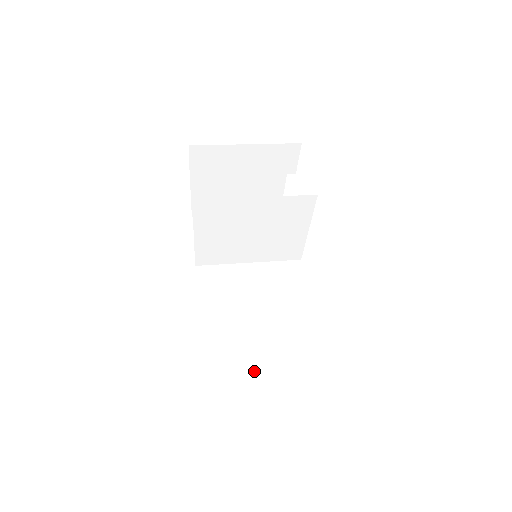
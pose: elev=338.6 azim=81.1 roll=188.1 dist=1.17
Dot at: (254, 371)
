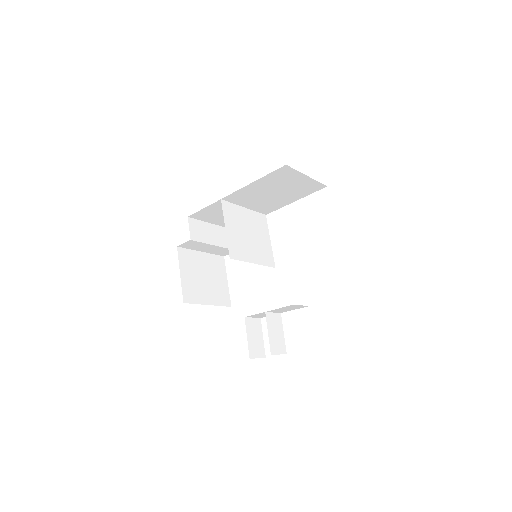
Dot at: occluded
